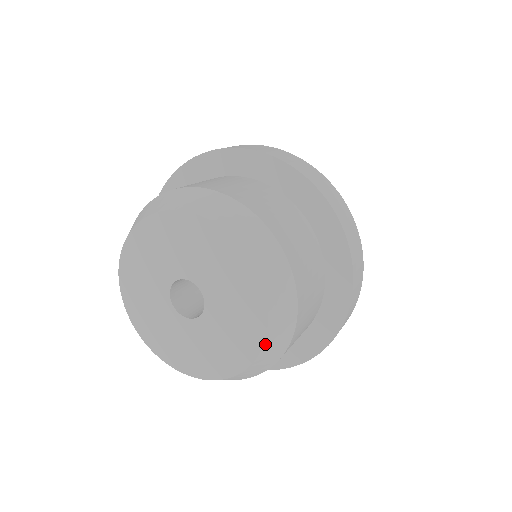
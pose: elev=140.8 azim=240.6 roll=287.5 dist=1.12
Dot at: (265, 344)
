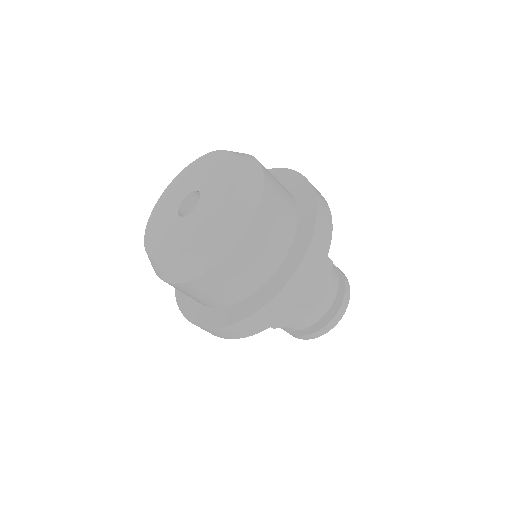
Dot at: (230, 207)
